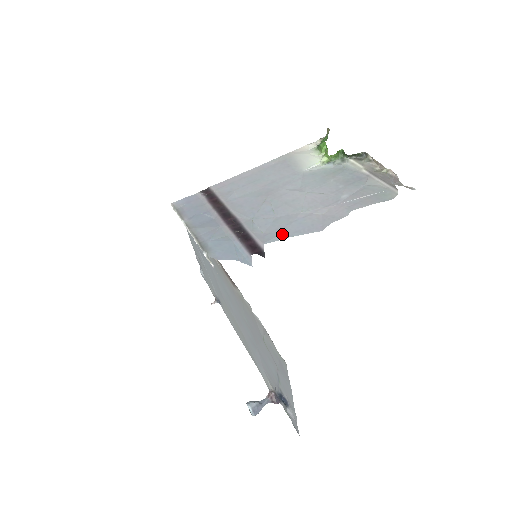
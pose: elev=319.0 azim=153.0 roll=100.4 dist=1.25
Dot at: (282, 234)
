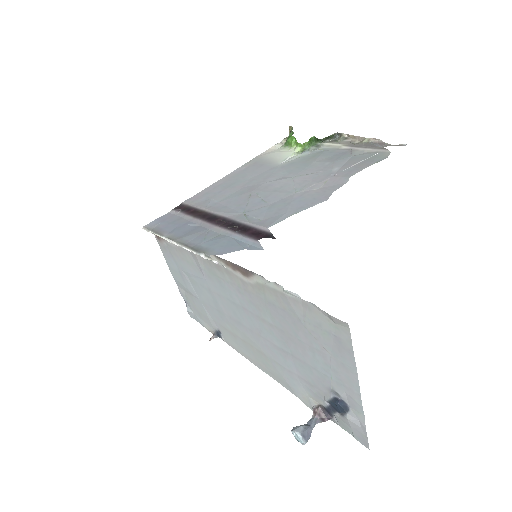
Dot at: (284, 214)
